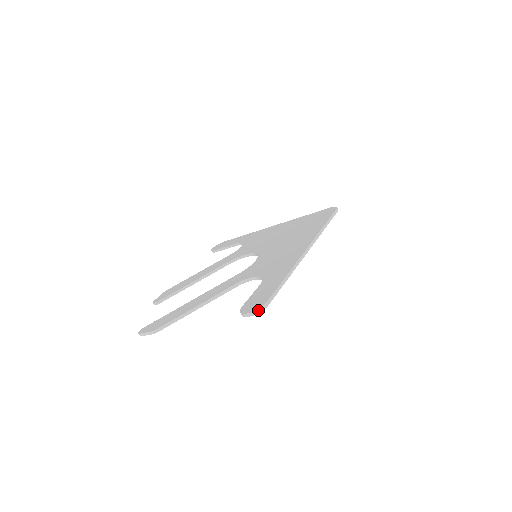
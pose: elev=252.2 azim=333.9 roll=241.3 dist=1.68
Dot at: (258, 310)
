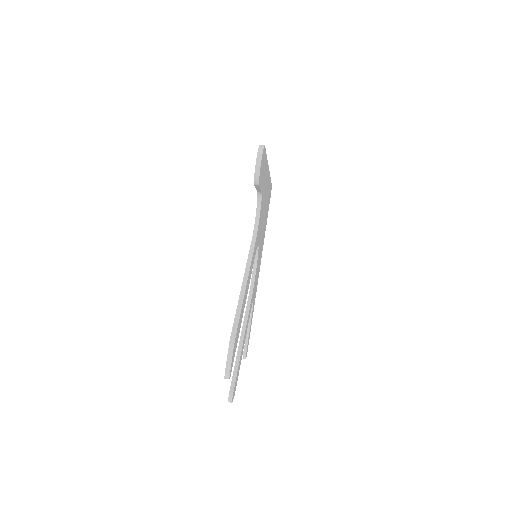
Dot at: (260, 149)
